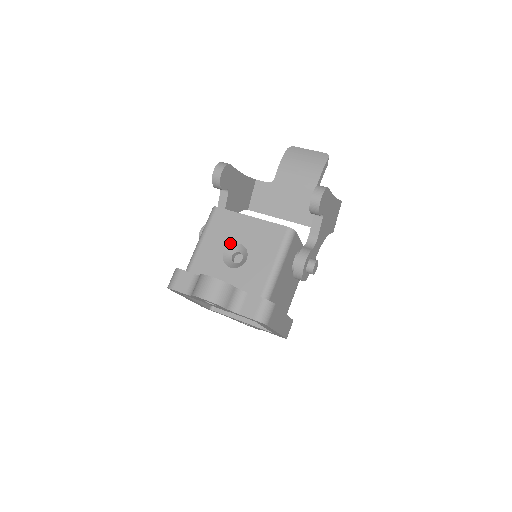
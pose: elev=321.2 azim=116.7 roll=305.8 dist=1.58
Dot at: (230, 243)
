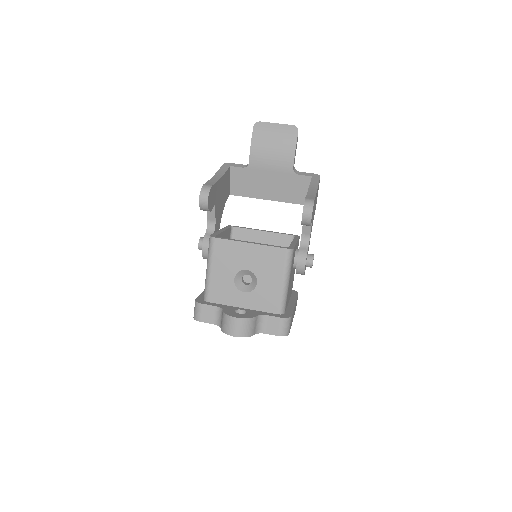
Dot at: (237, 271)
